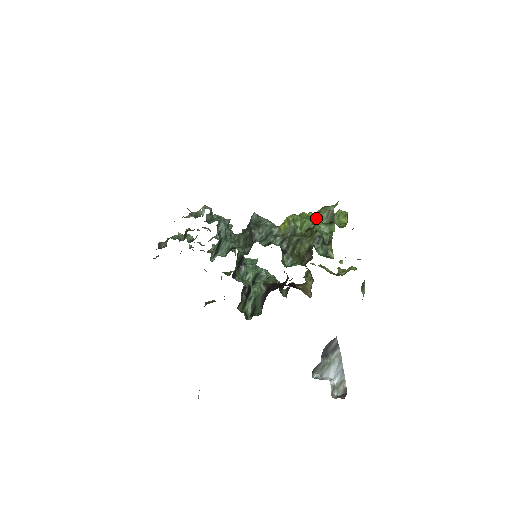
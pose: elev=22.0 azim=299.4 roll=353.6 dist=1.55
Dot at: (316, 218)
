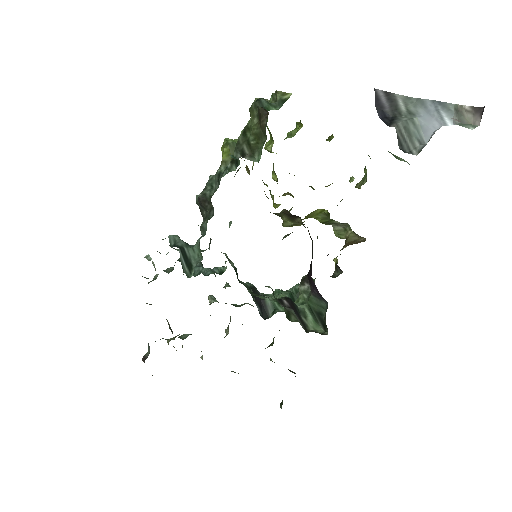
Dot at: occluded
